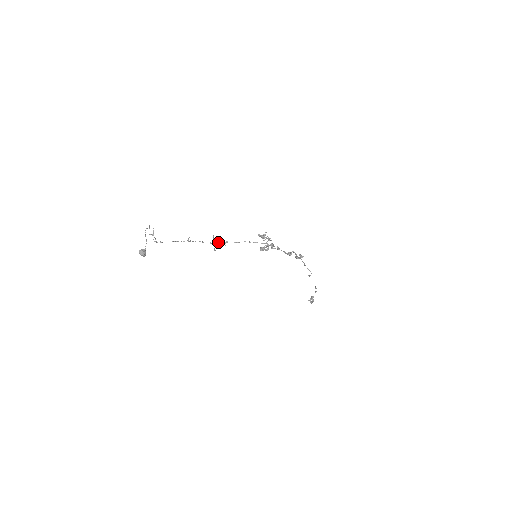
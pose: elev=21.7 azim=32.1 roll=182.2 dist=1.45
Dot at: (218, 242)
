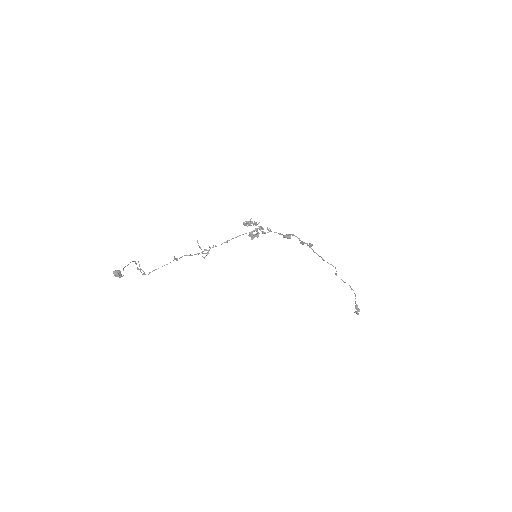
Dot at: (206, 249)
